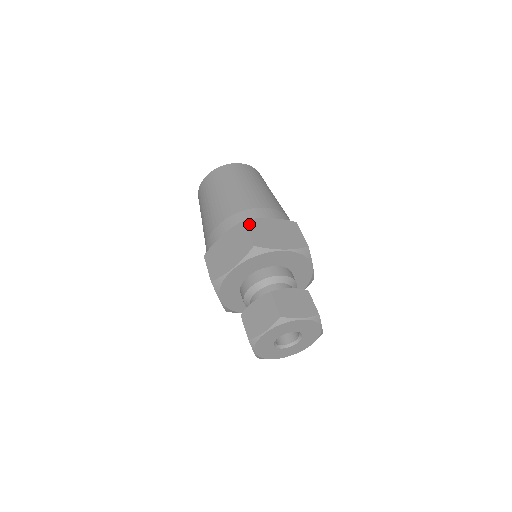
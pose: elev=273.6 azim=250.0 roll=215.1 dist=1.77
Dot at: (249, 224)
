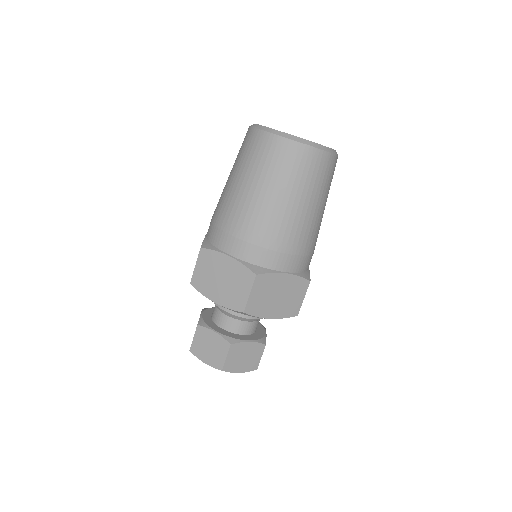
Dot at: (258, 281)
